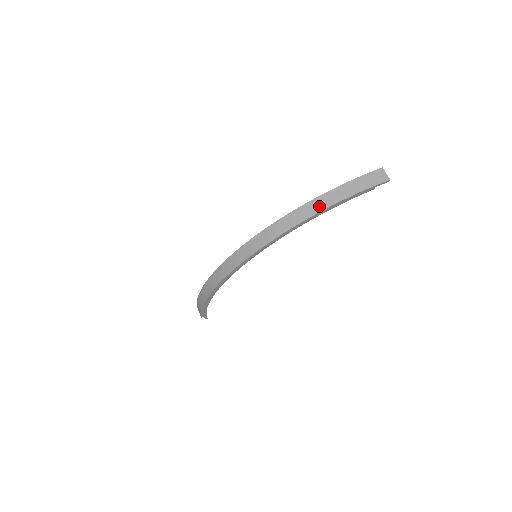
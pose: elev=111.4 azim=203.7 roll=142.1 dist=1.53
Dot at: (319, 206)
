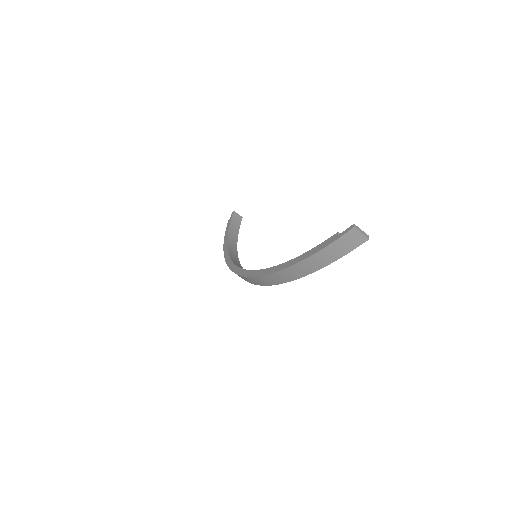
Dot at: (294, 275)
